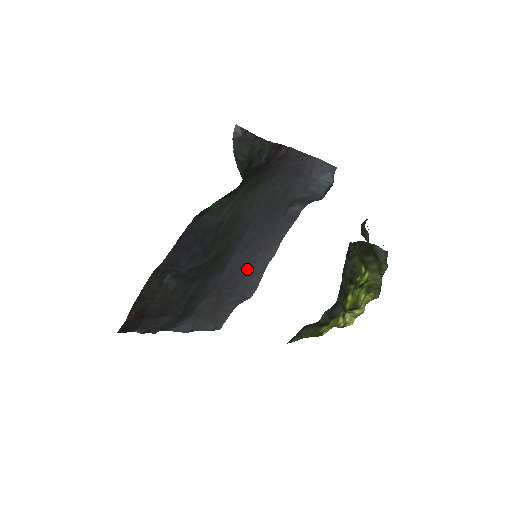
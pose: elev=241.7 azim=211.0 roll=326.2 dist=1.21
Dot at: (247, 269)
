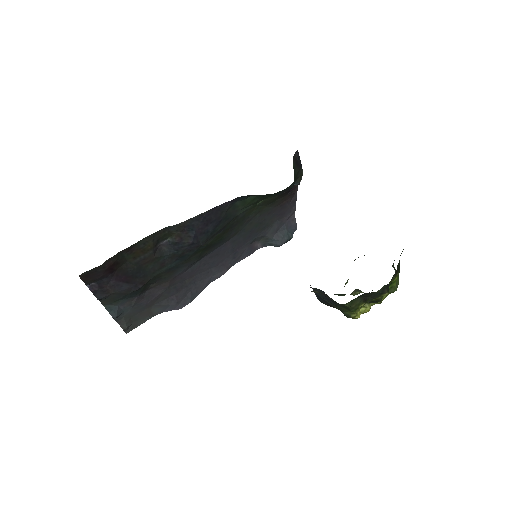
Dot at: (198, 278)
